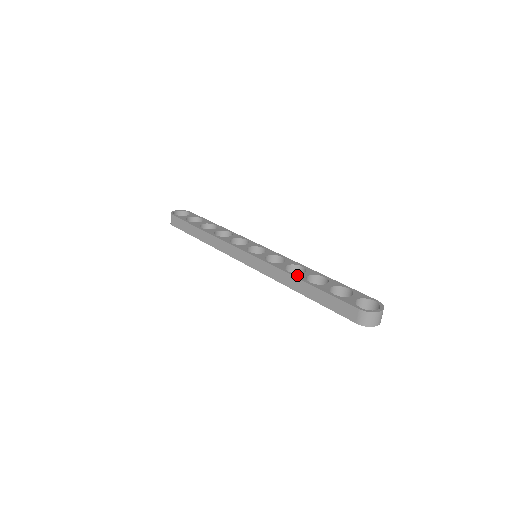
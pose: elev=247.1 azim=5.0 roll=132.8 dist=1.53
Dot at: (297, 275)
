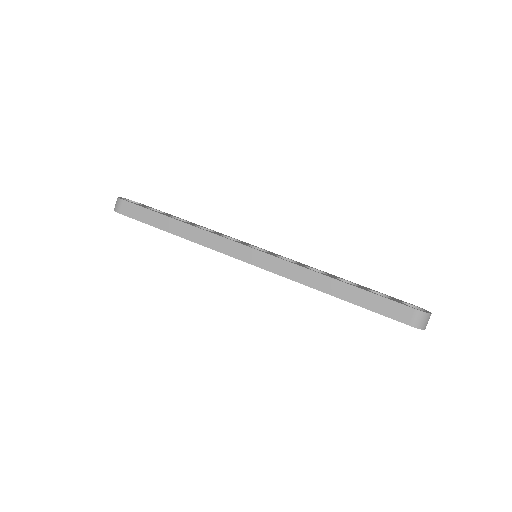
Dot at: (327, 275)
